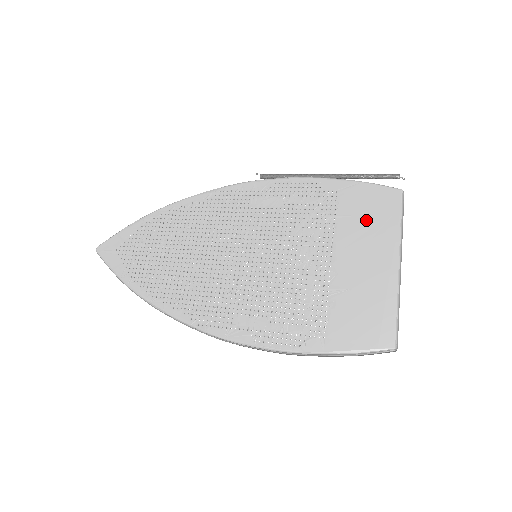
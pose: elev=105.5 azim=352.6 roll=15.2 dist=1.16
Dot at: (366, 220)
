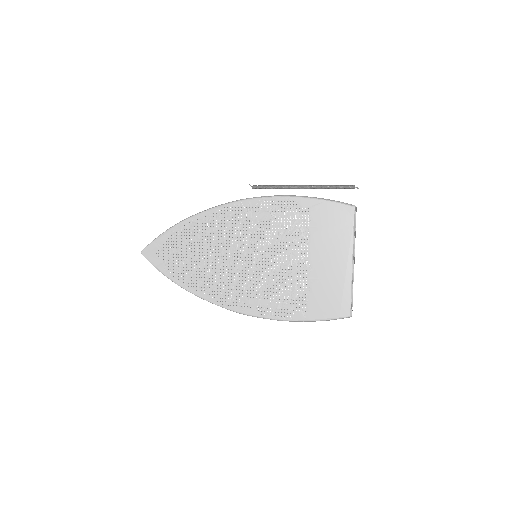
Dot at: (330, 230)
